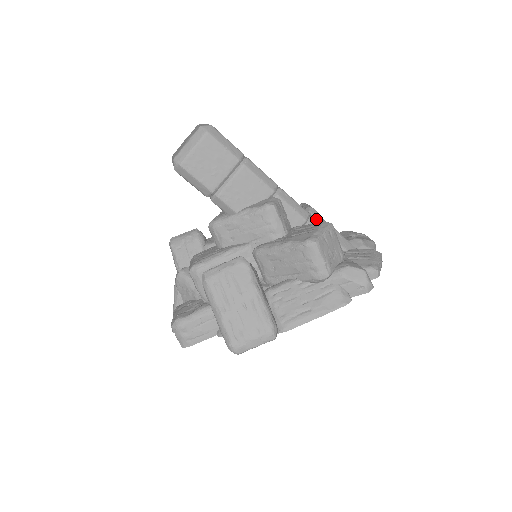
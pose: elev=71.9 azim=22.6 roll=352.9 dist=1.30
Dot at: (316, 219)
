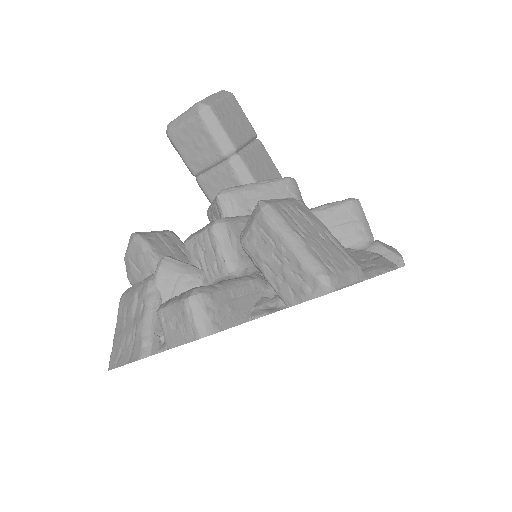
Dot at: occluded
